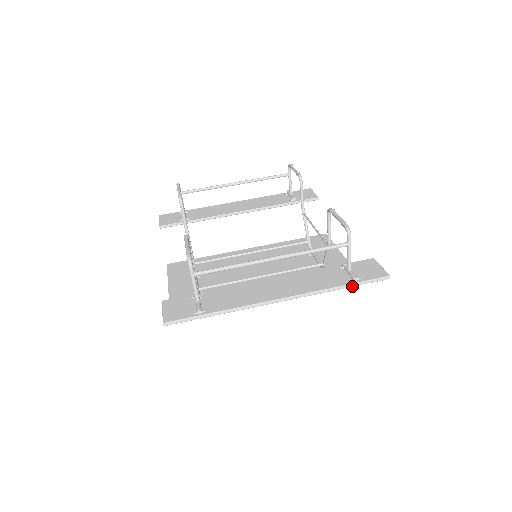
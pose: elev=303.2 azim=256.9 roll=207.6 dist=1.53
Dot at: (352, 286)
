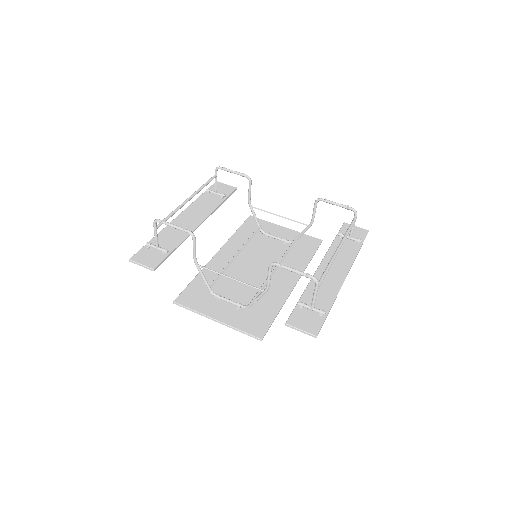
Dot at: occluded
